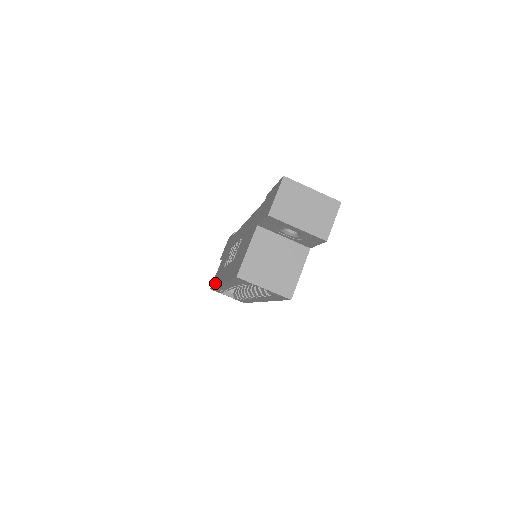
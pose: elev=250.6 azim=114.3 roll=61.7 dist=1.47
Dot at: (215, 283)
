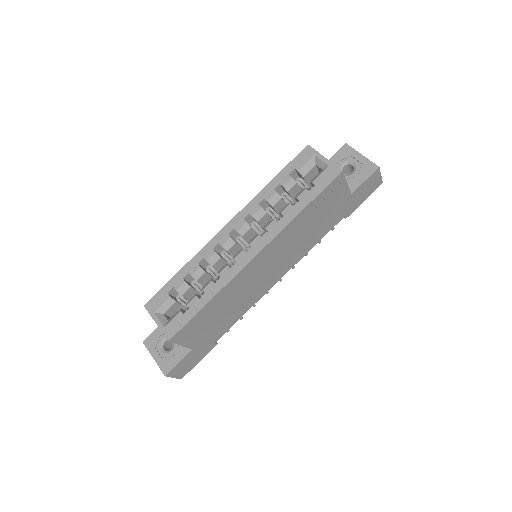
Dot at: occluded
